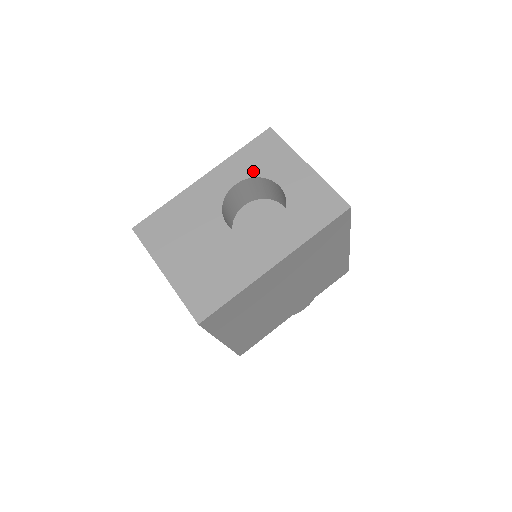
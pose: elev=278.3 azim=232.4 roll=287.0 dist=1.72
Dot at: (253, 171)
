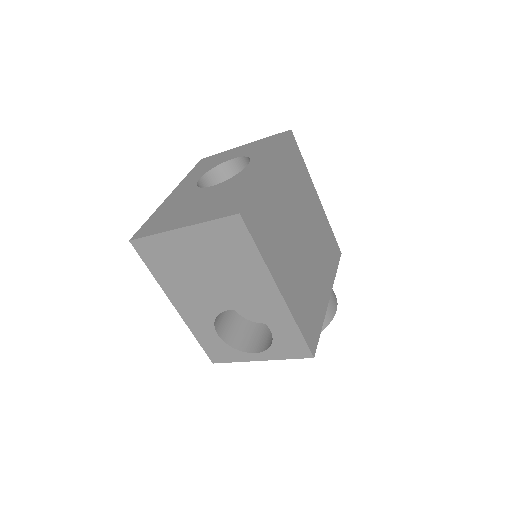
Dot at: (207, 169)
